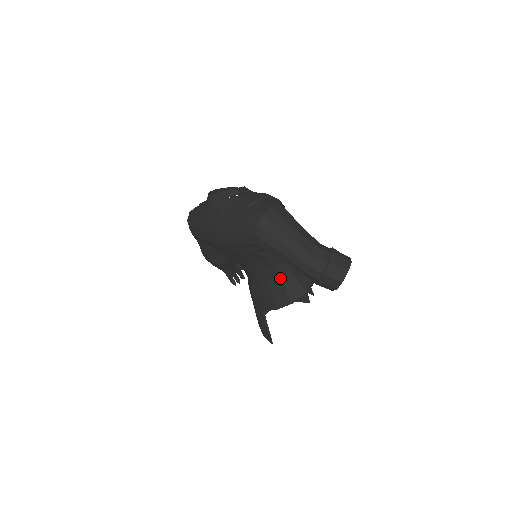
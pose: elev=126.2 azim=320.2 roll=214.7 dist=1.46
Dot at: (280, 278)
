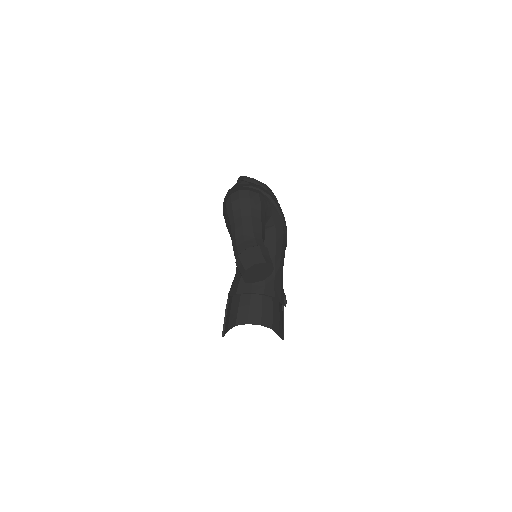
Dot at: occluded
